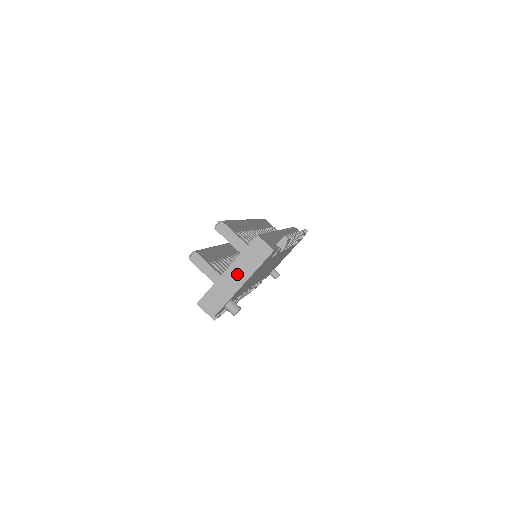
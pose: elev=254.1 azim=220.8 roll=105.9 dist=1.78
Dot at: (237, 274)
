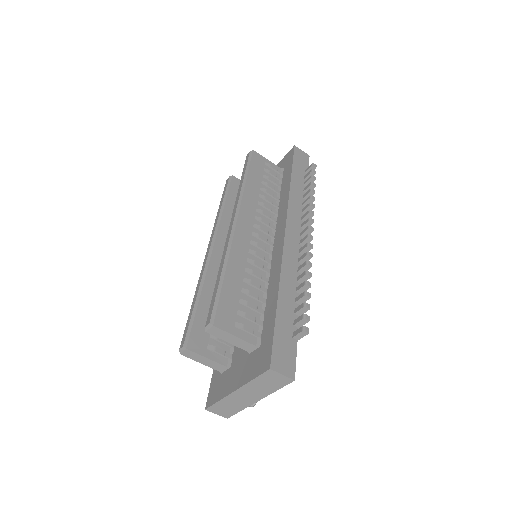
Dot at: (249, 394)
